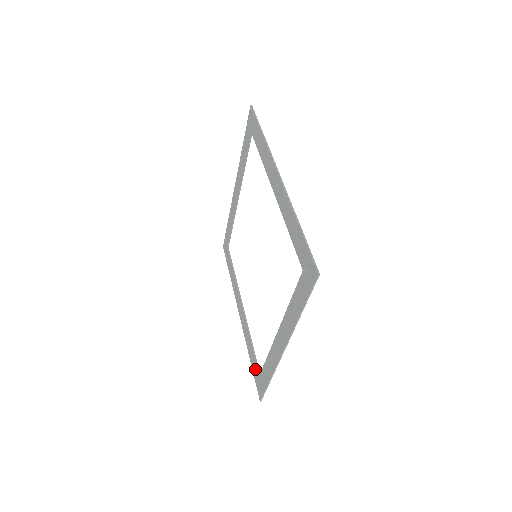
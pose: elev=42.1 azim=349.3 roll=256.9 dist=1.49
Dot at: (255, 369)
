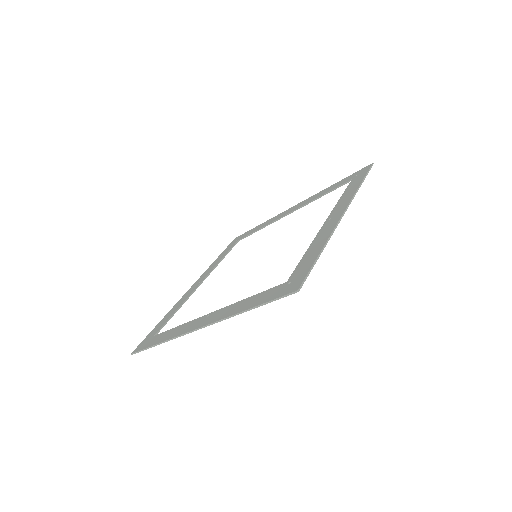
Dot at: (156, 329)
